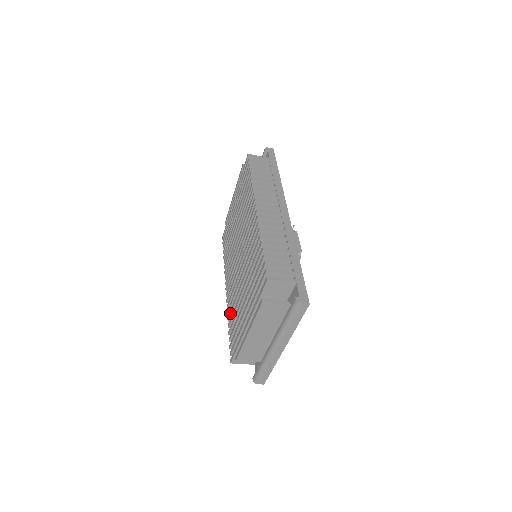
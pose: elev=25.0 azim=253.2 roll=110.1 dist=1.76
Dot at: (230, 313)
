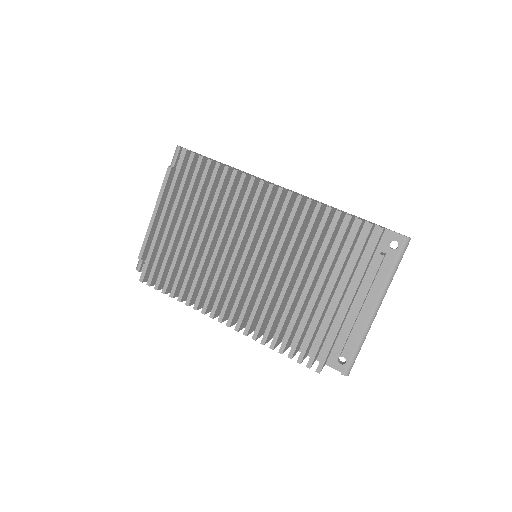
Dot at: (269, 331)
